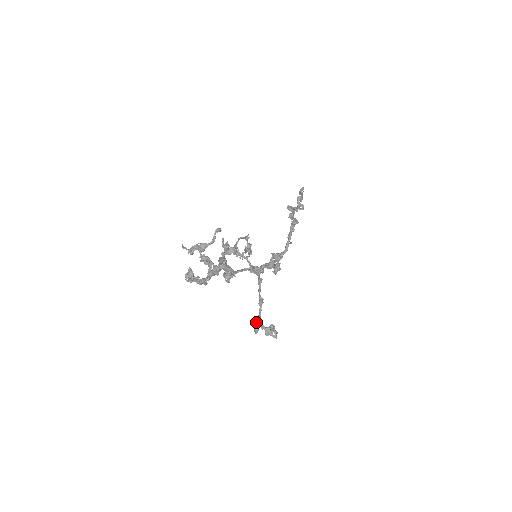
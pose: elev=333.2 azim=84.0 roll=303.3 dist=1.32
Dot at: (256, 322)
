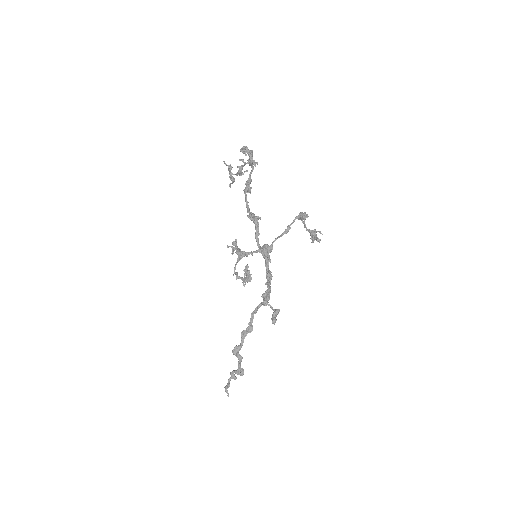
Dot at: (299, 213)
